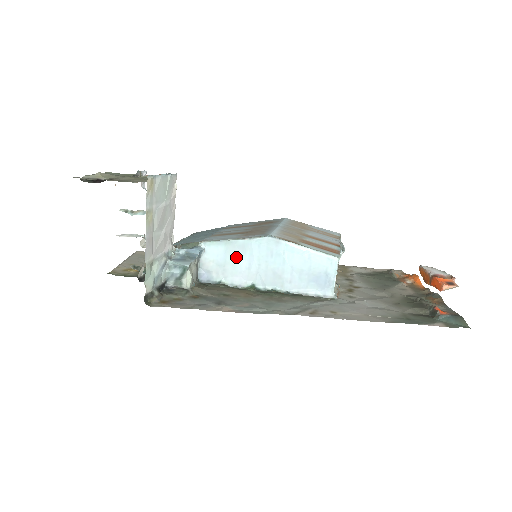
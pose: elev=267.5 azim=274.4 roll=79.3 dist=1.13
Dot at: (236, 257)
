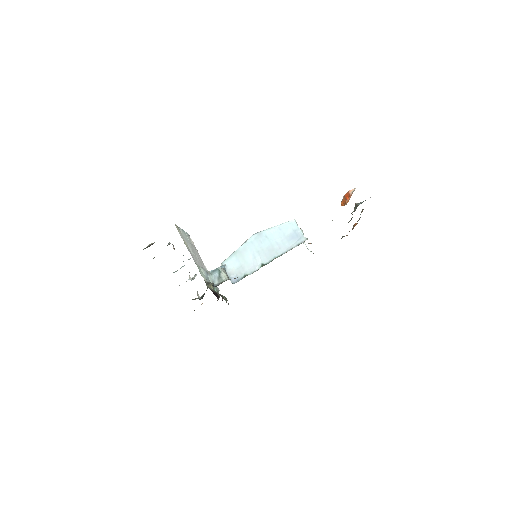
Dot at: (244, 257)
